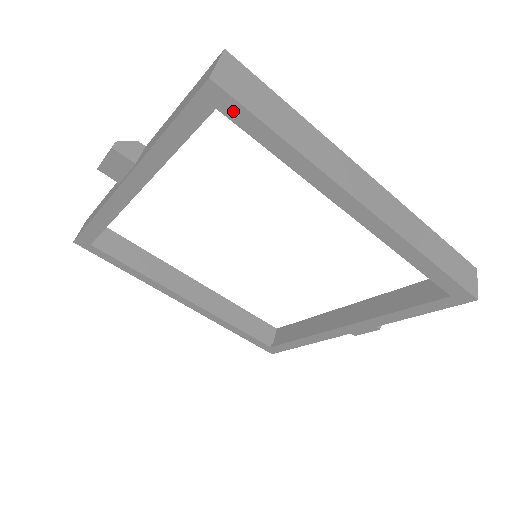
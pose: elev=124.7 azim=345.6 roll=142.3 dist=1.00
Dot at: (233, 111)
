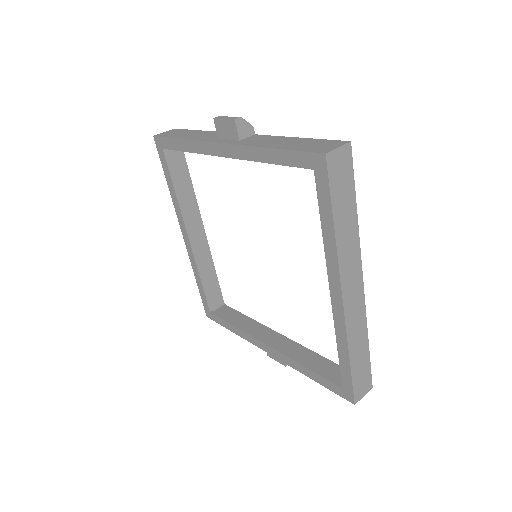
Dot at: (322, 181)
